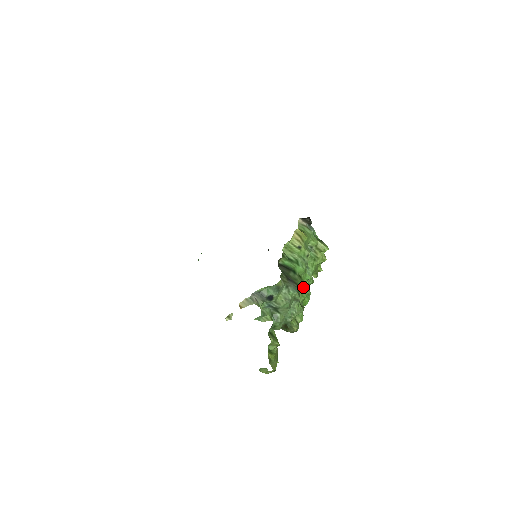
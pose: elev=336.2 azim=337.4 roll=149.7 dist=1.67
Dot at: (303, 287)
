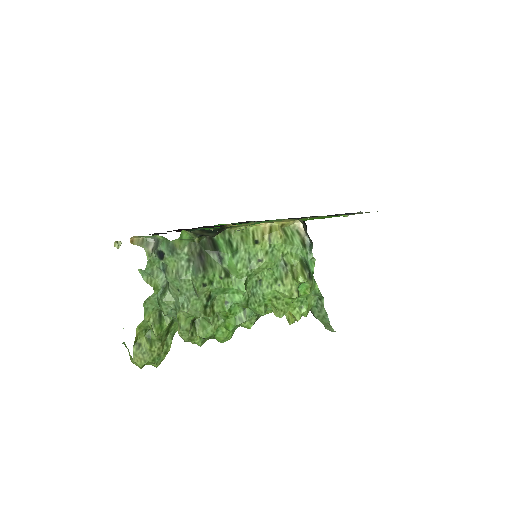
Dot at: (230, 296)
